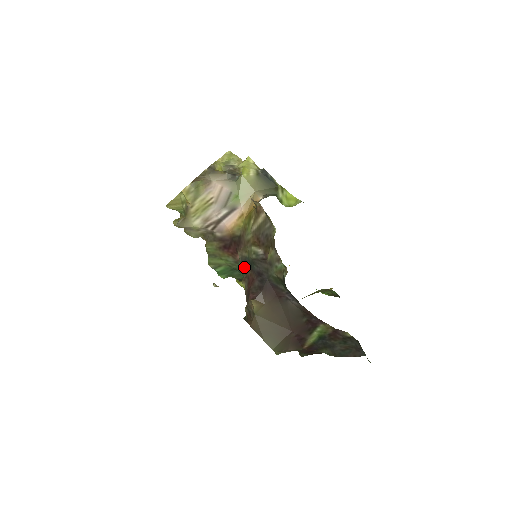
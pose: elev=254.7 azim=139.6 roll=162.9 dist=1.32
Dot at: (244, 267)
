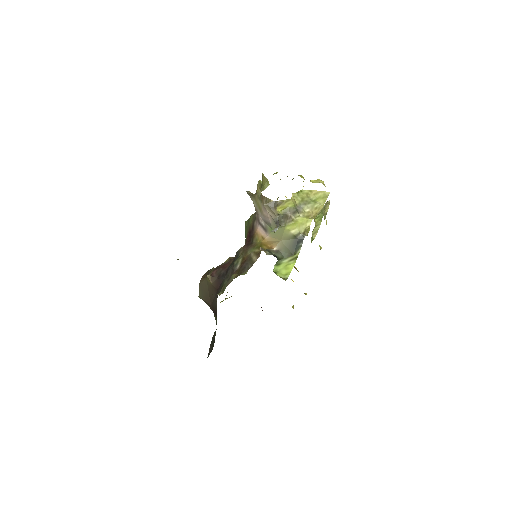
Dot at: (235, 256)
